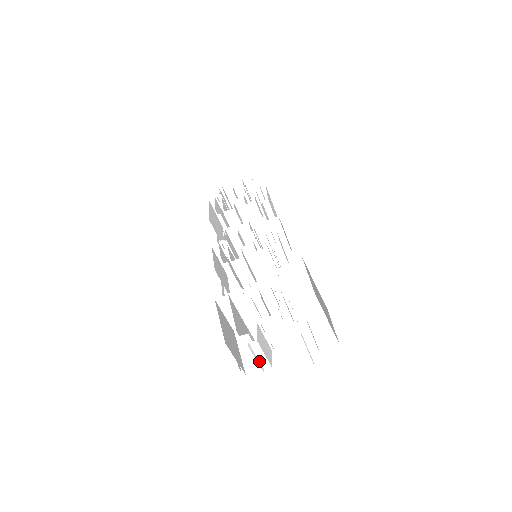
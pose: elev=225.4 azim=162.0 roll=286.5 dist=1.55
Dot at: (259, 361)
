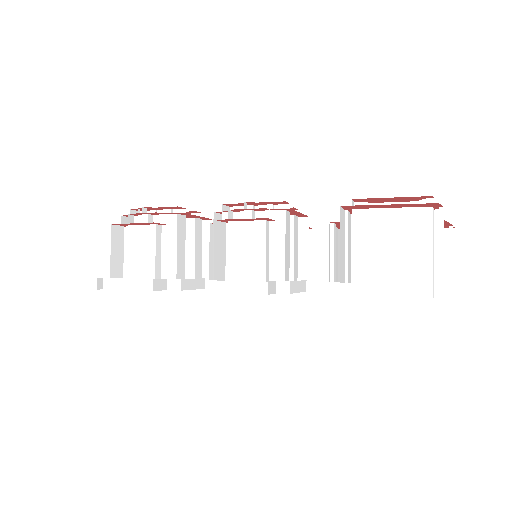
Dot at: (439, 274)
